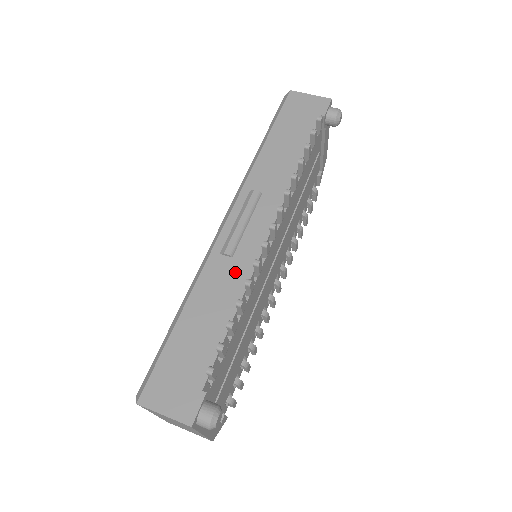
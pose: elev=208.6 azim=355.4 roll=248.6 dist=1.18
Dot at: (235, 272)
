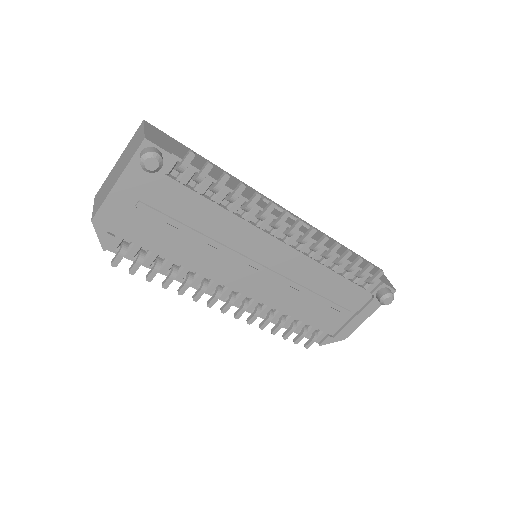
Dot at: occluded
